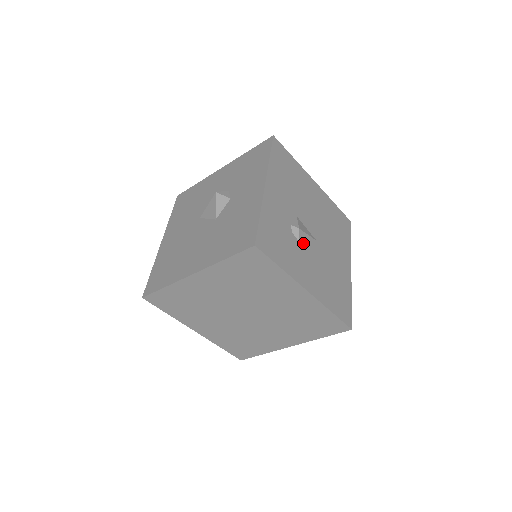
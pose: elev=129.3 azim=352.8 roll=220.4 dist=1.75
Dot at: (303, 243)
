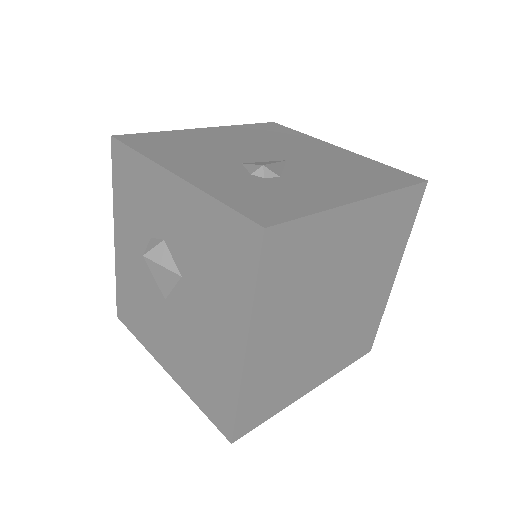
Dot at: (284, 174)
